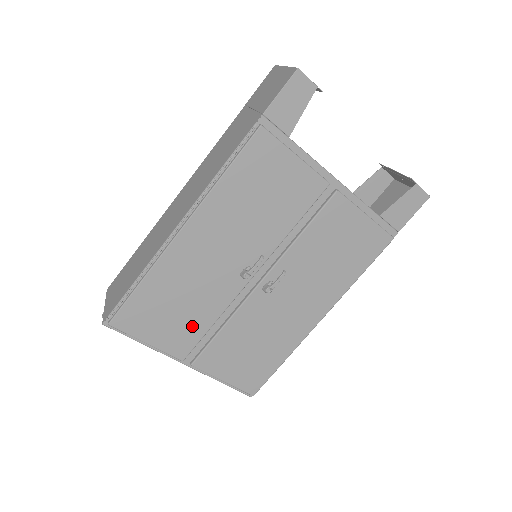
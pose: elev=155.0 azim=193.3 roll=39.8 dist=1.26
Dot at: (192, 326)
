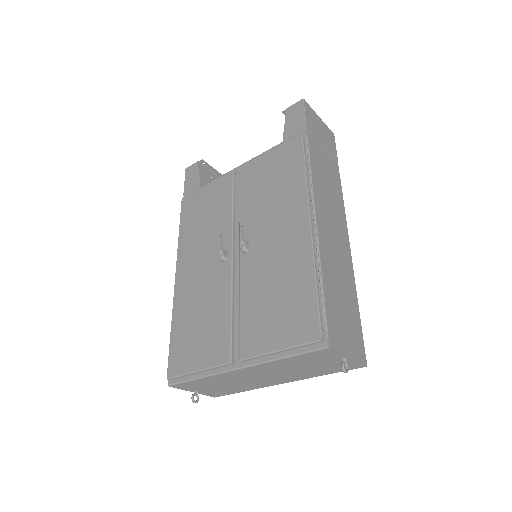
Dot at: (218, 327)
